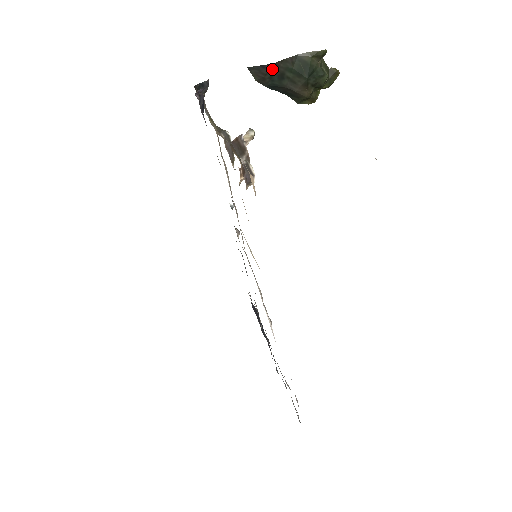
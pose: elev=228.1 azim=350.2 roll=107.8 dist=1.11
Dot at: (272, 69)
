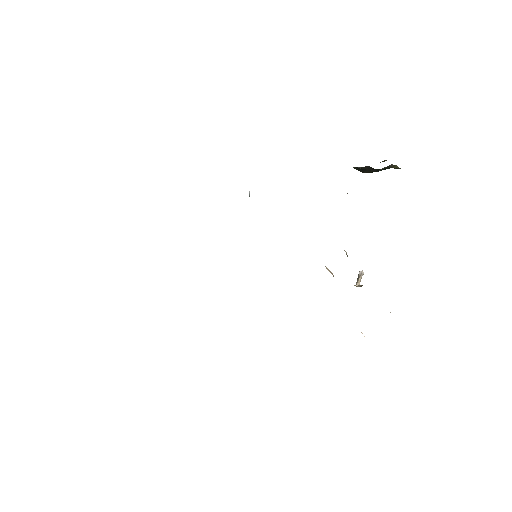
Dot at: (375, 170)
